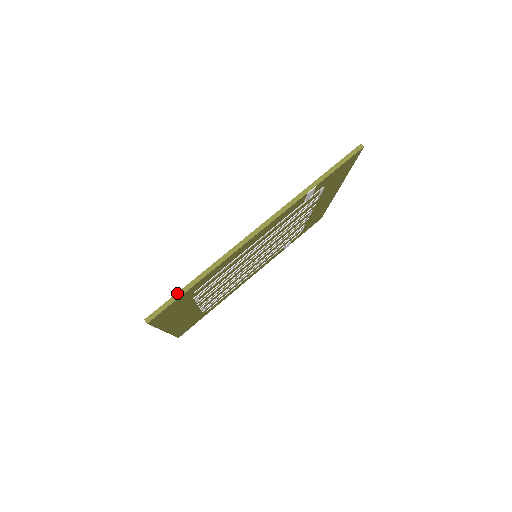
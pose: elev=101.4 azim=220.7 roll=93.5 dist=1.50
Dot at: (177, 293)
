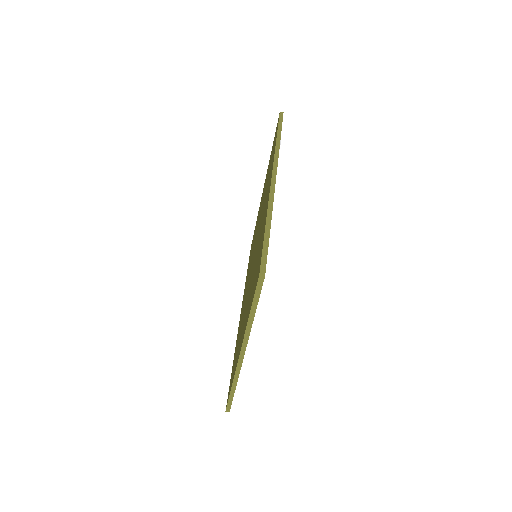
Dot at: (263, 242)
